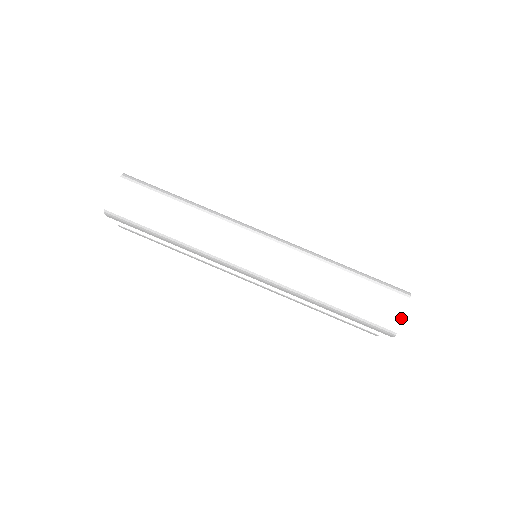
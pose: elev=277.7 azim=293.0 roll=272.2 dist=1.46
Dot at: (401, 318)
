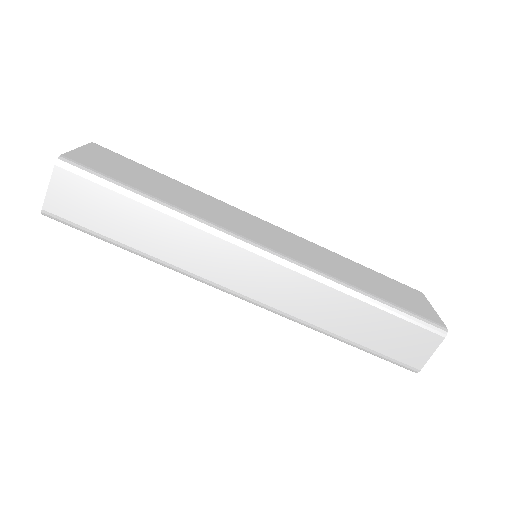
Dot at: (428, 358)
